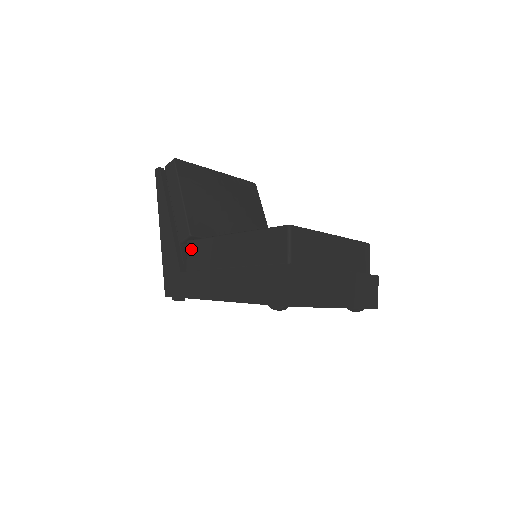
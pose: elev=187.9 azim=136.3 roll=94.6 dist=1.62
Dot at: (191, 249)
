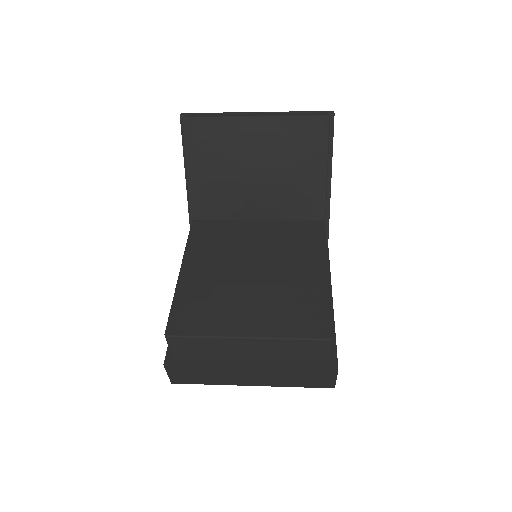
Dot at: occluded
